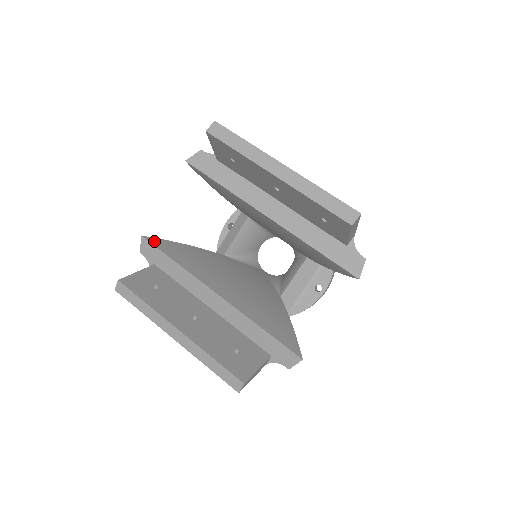
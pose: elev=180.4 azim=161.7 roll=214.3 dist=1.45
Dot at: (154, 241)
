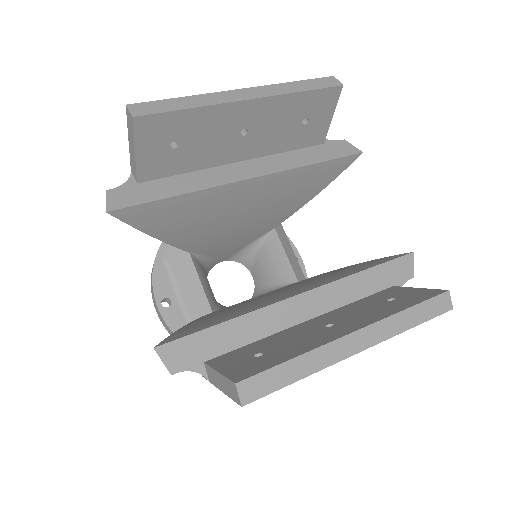
Dot at: (172, 338)
